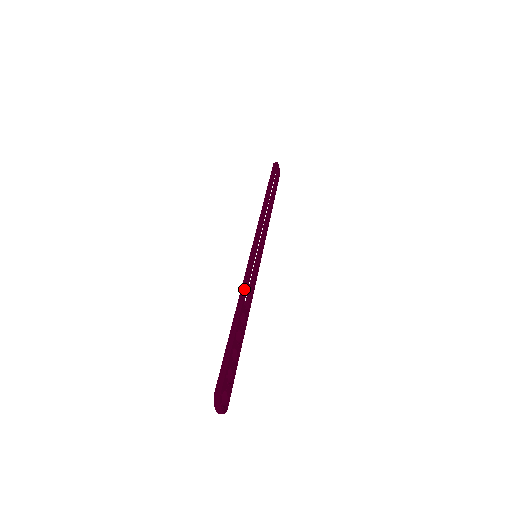
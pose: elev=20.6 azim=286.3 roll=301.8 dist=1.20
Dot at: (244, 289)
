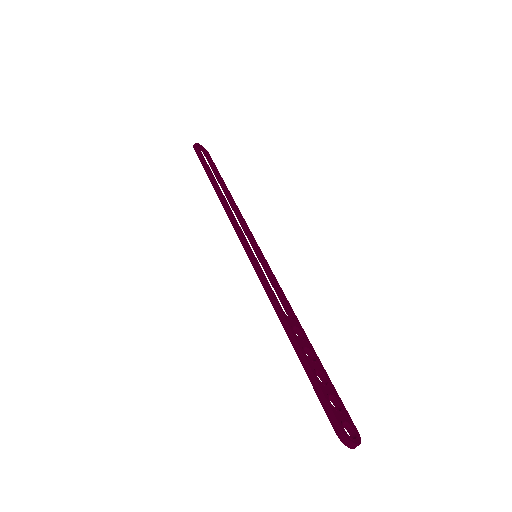
Dot at: (274, 303)
